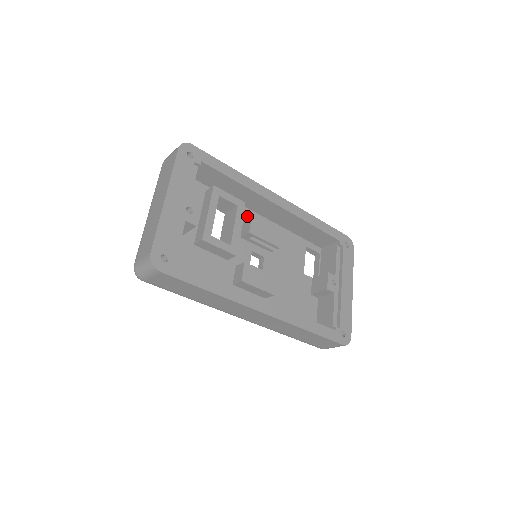
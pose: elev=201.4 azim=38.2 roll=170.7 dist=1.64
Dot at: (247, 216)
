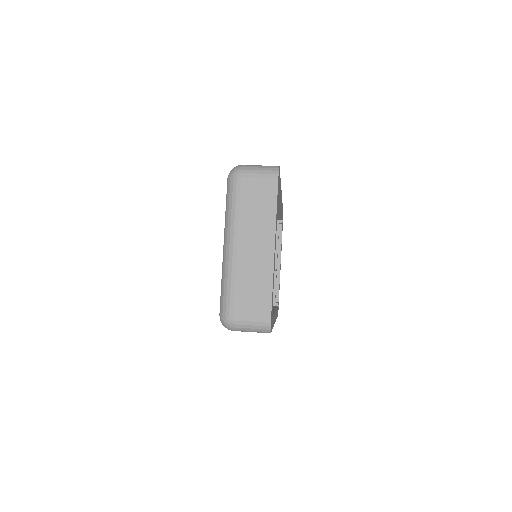
Dot at: occluded
